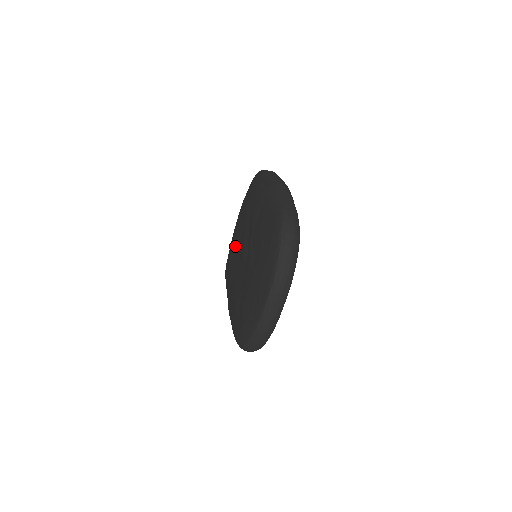
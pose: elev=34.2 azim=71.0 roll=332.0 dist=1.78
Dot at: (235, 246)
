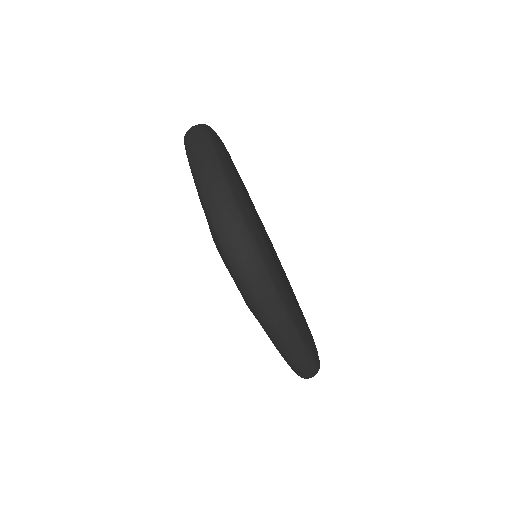
Dot at: occluded
